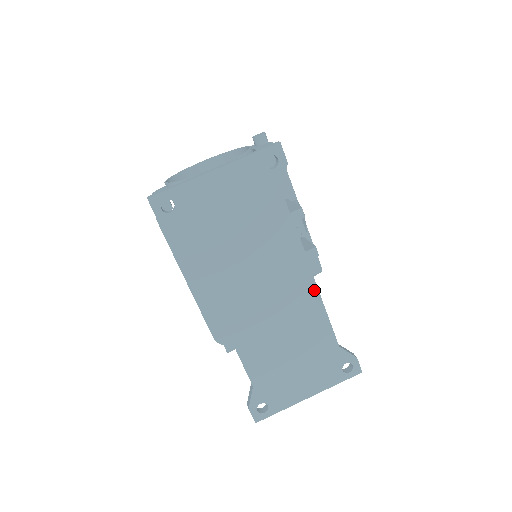
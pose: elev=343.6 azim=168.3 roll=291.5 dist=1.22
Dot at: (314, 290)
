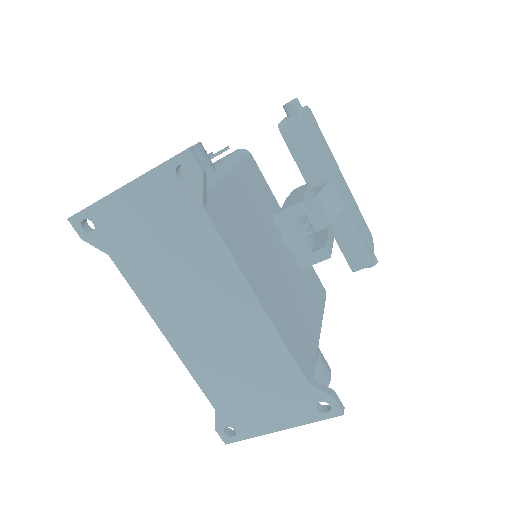
Dot at: (264, 318)
